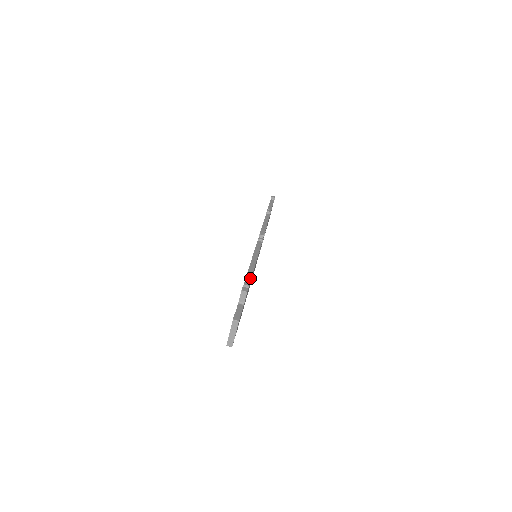
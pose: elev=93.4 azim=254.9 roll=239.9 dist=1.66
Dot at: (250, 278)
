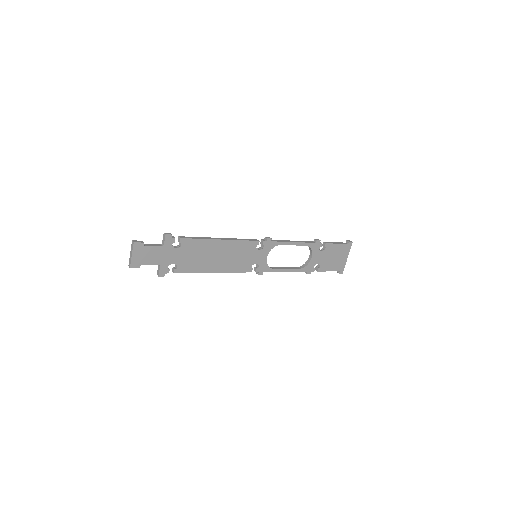
Dot at: (192, 238)
